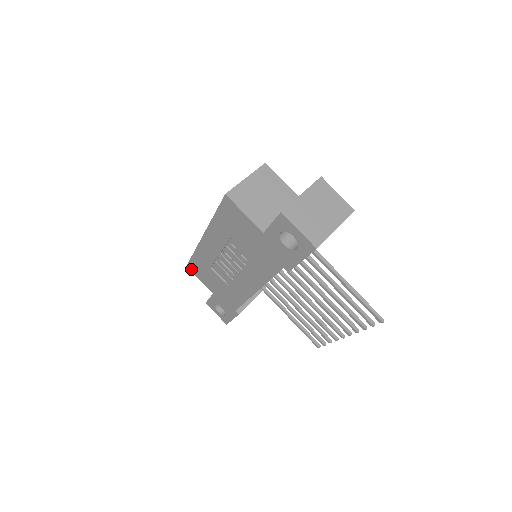
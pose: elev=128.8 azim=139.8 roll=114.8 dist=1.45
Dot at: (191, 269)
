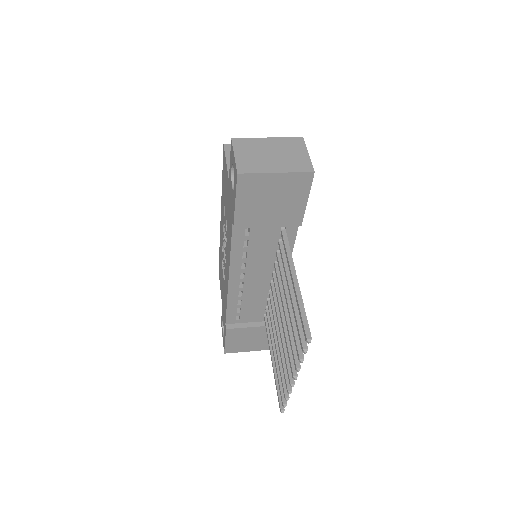
Dot at: (219, 274)
